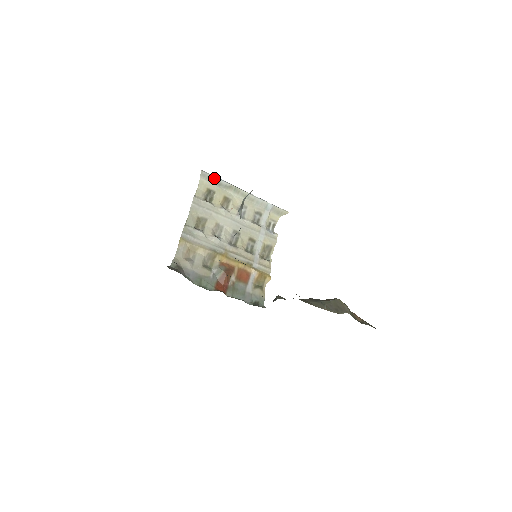
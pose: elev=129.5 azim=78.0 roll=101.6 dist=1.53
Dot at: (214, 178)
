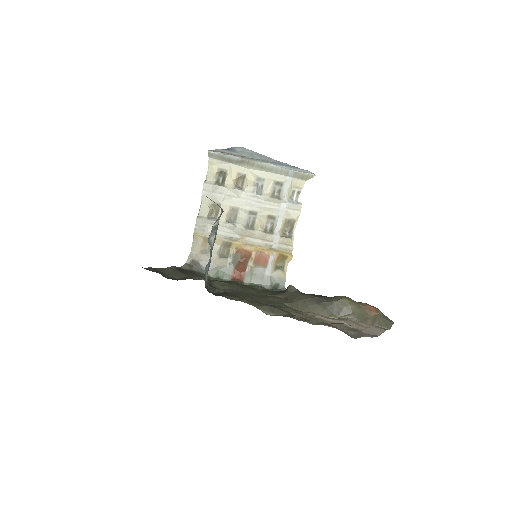
Dot at: (223, 156)
